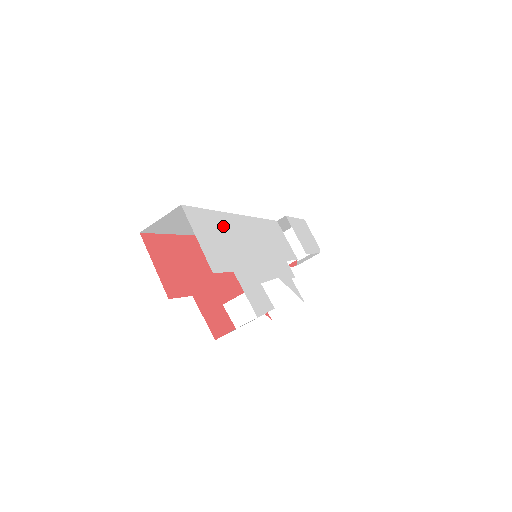
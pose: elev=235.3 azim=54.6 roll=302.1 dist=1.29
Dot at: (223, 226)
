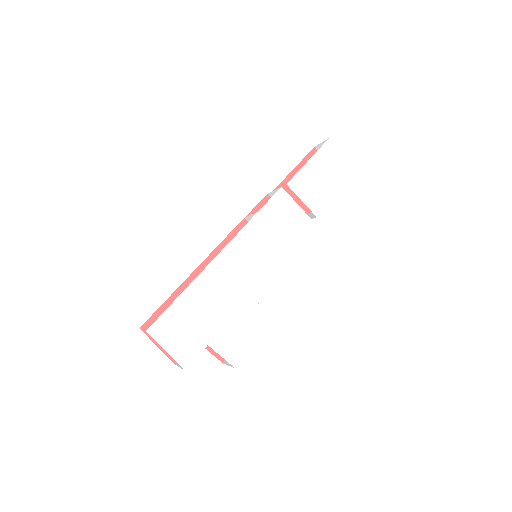
Dot at: (195, 300)
